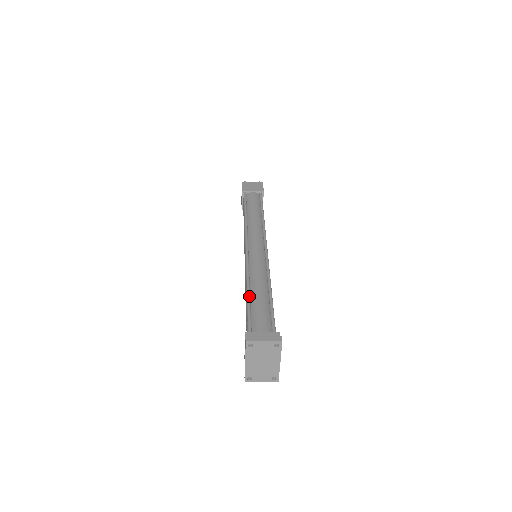
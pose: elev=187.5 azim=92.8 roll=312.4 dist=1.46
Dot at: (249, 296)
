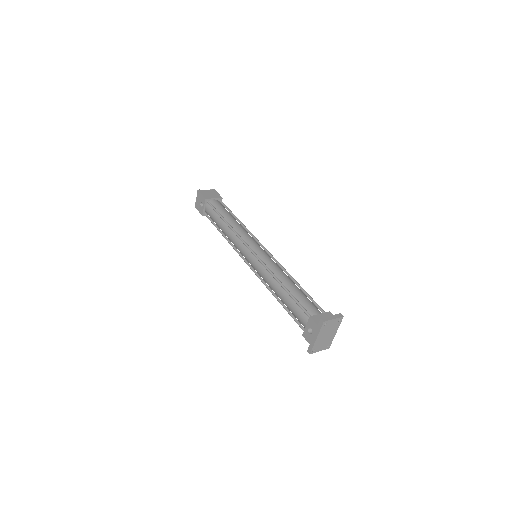
Dot at: (287, 289)
